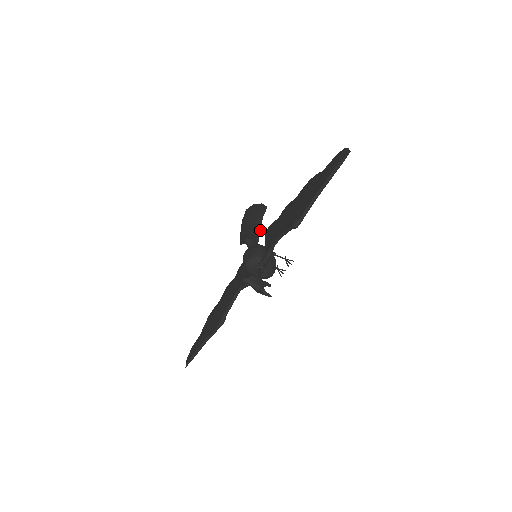
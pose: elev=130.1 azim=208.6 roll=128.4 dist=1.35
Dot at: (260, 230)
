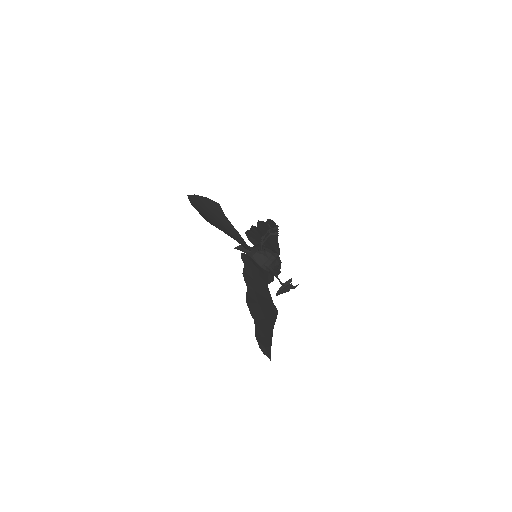
Dot at: (232, 237)
